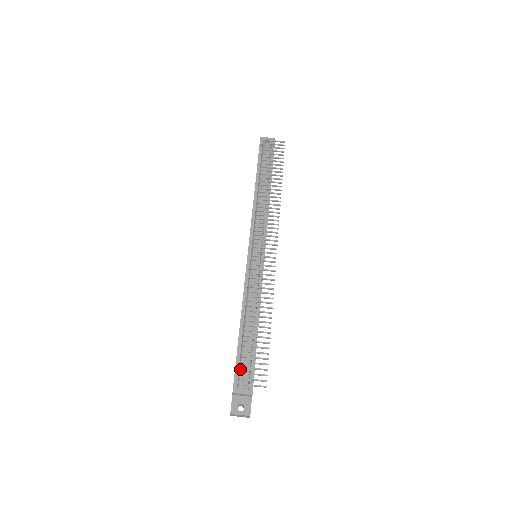
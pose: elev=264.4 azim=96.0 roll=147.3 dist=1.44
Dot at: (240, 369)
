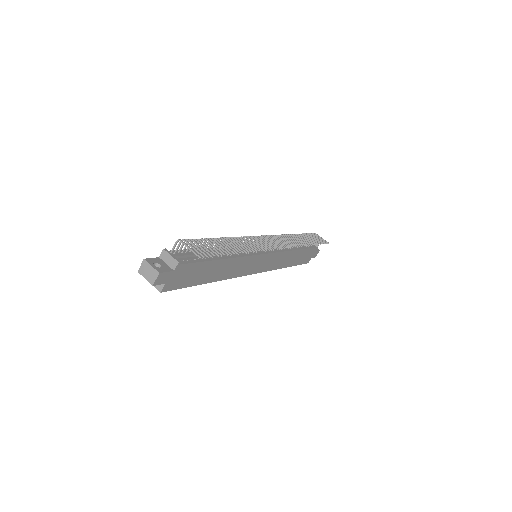
Dot at: occluded
